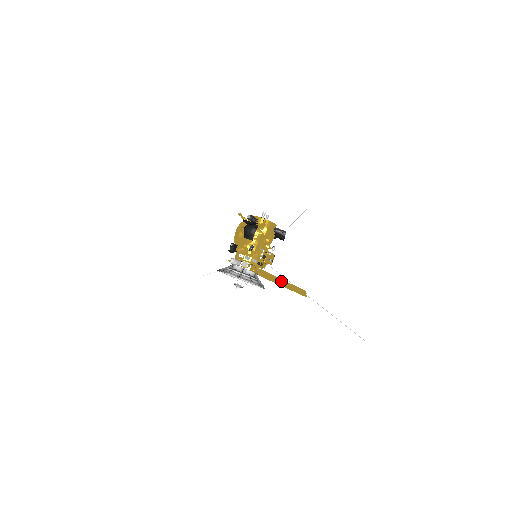
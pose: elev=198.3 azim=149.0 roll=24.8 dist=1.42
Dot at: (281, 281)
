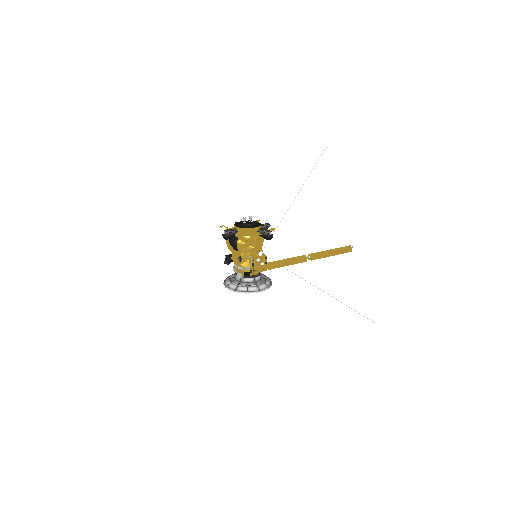
Dot at: (305, 257)
